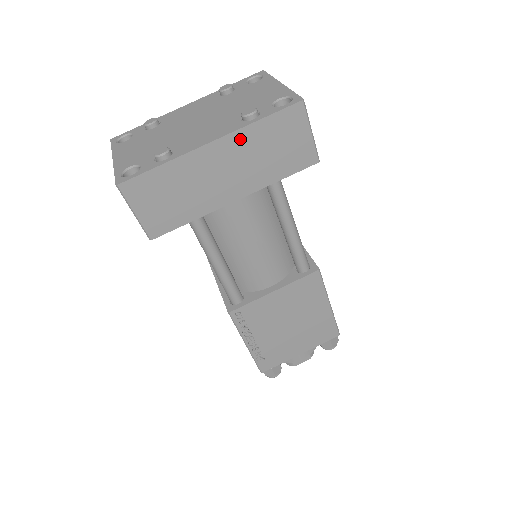
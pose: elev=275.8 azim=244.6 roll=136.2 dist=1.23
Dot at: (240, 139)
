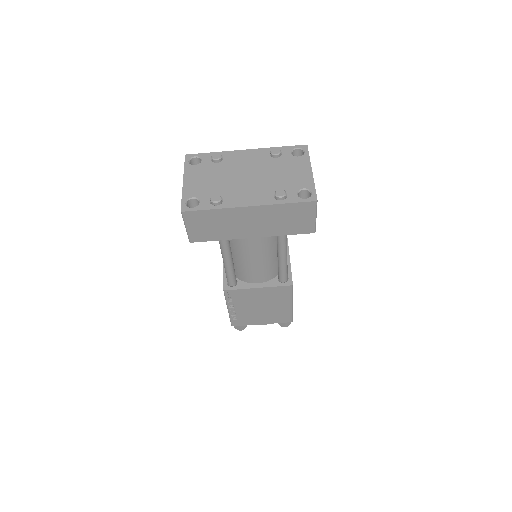
Dot at: (268, 209)
